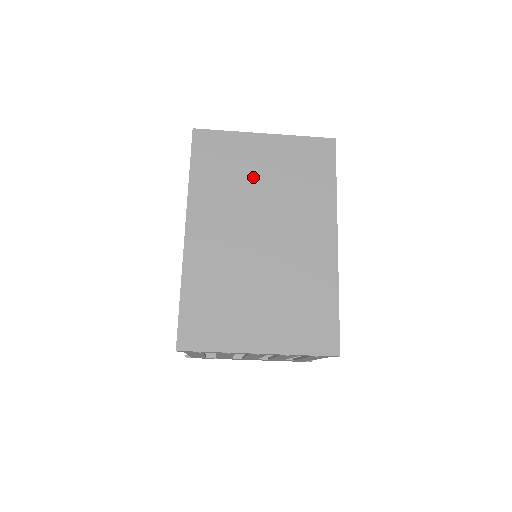
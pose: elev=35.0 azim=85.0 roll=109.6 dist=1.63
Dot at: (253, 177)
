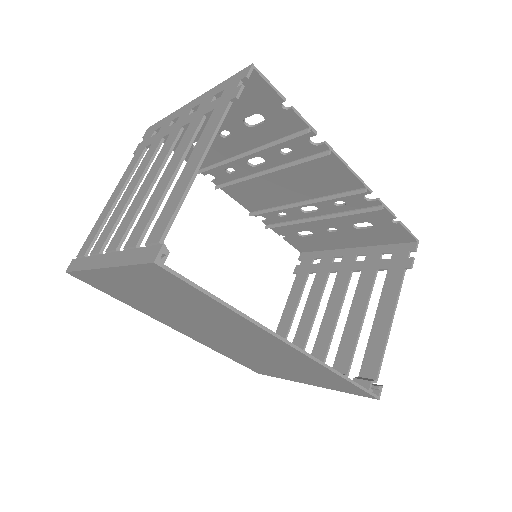
Dot at: (154, 302)
